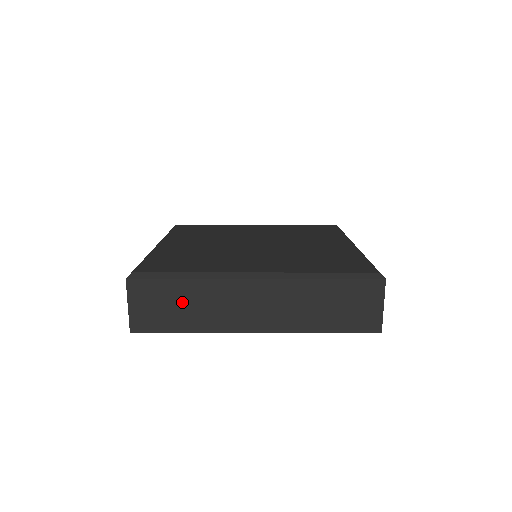
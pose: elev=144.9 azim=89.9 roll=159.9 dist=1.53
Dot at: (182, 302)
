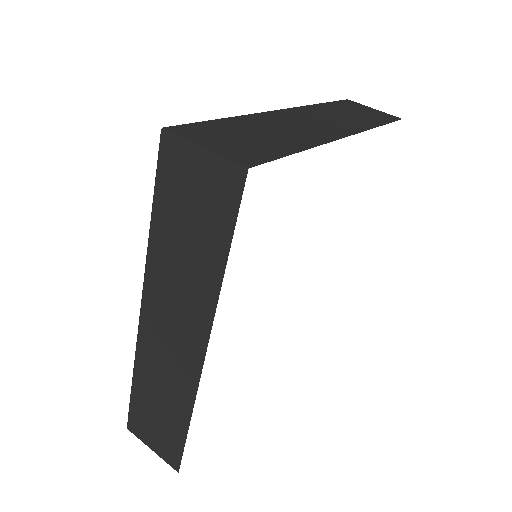
Dot at: (254, 132)
